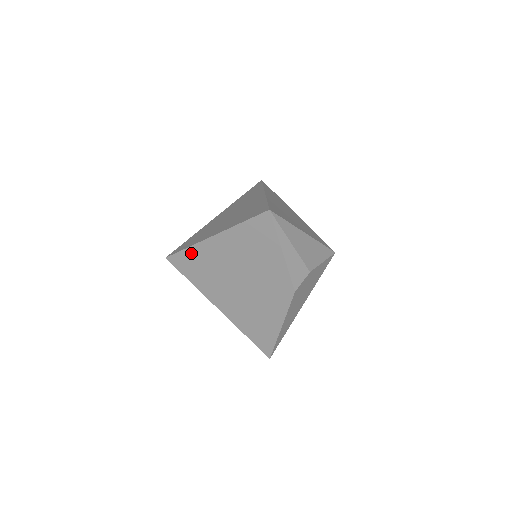
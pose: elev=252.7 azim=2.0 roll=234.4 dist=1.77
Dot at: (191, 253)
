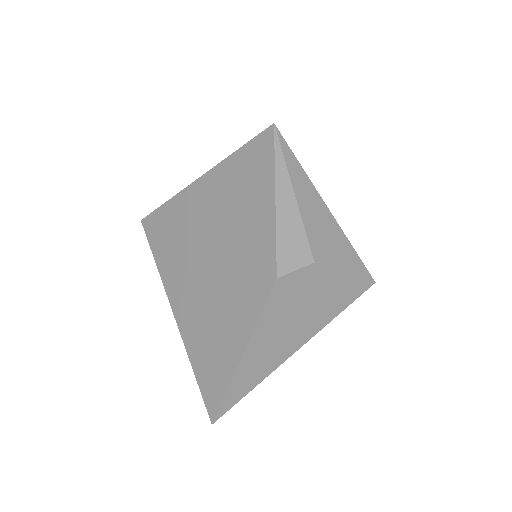
Dot at: (168, 210)
